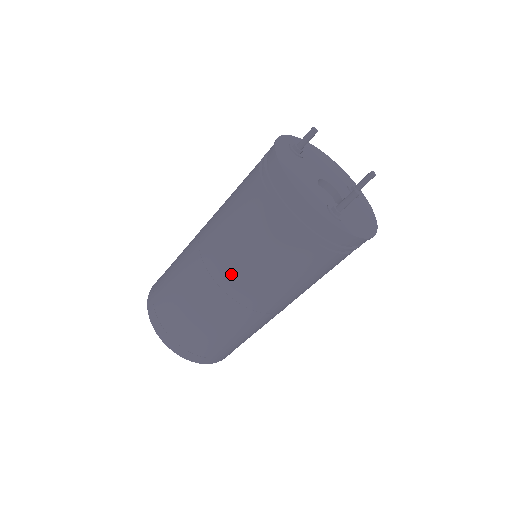
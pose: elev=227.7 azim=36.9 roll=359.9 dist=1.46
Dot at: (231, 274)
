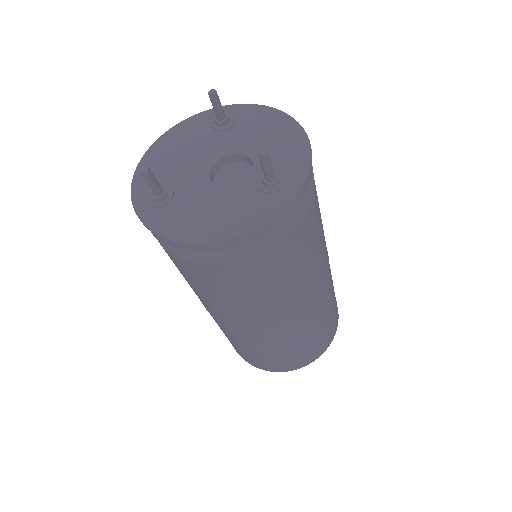
Dot at: (286, 307)
